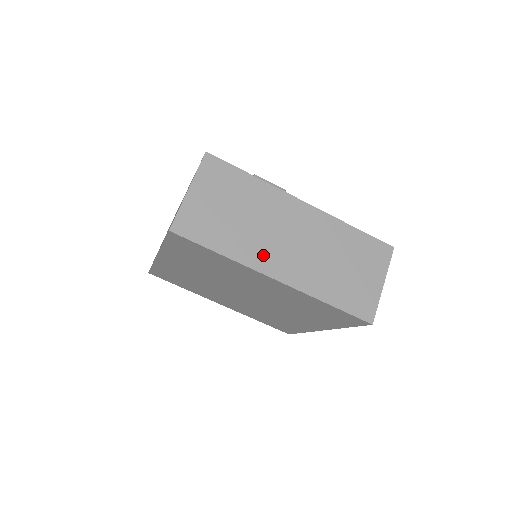
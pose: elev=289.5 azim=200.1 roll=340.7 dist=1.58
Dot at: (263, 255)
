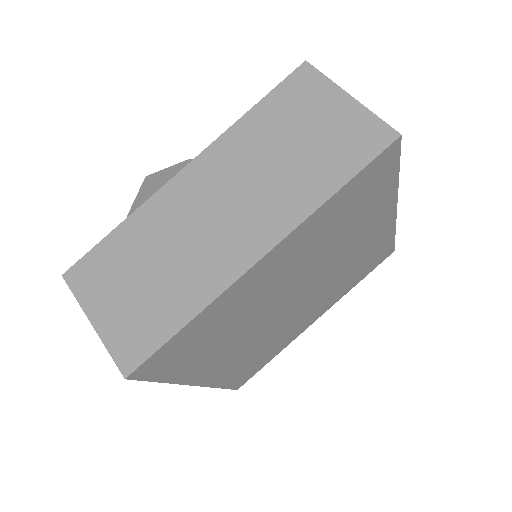
Dot at: occluded
